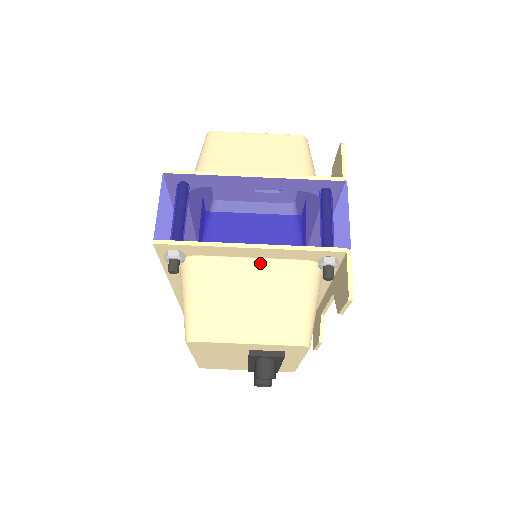
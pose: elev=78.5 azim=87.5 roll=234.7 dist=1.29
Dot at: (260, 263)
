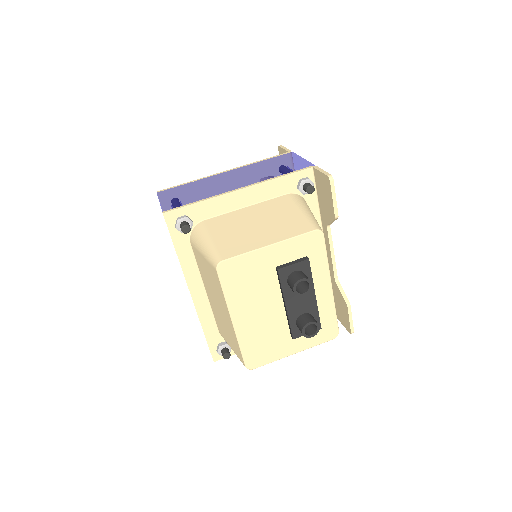
Dot at: (254, 207)
